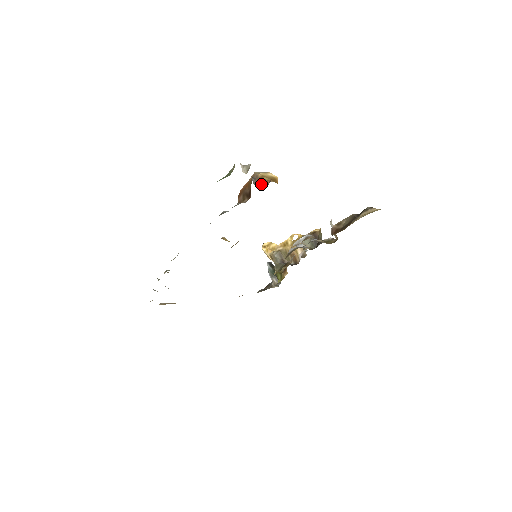
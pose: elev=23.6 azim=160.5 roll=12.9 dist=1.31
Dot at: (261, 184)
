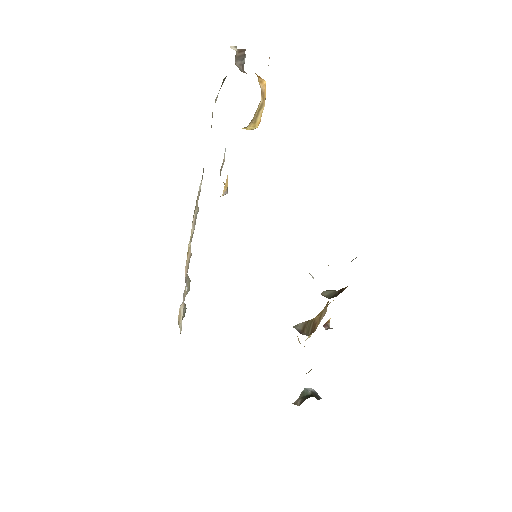
Dot at: (244, 72)
